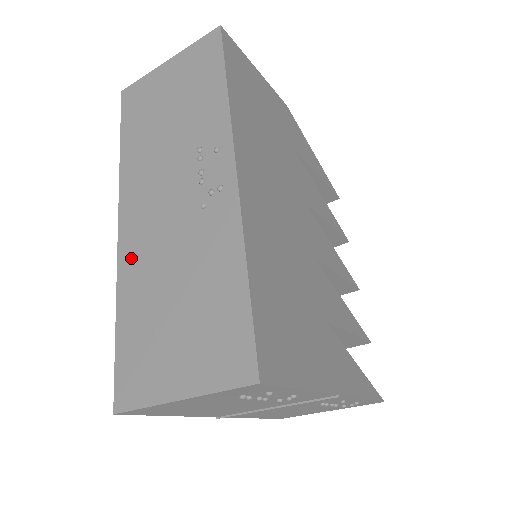
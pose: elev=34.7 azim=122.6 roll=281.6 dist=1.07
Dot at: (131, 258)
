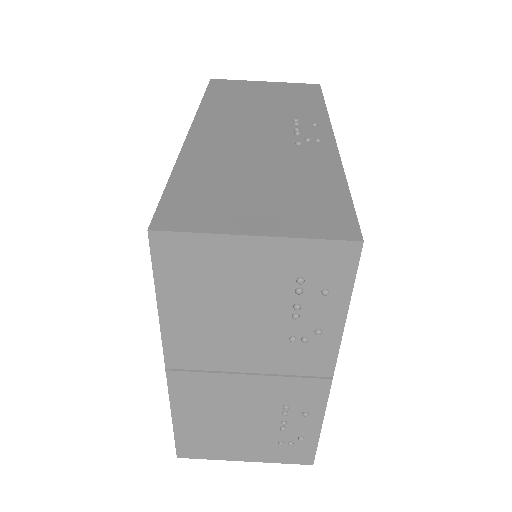
Dot at: (203, 148)
